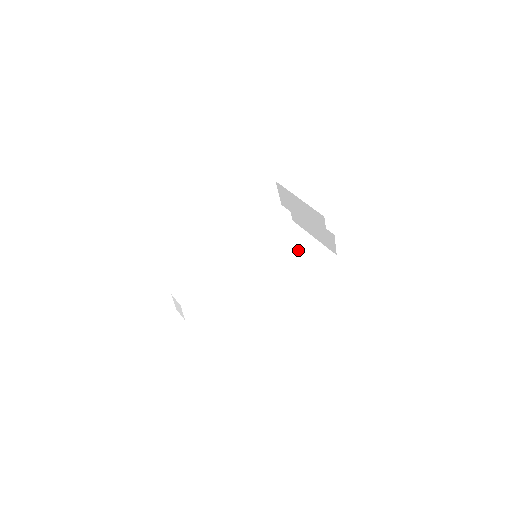
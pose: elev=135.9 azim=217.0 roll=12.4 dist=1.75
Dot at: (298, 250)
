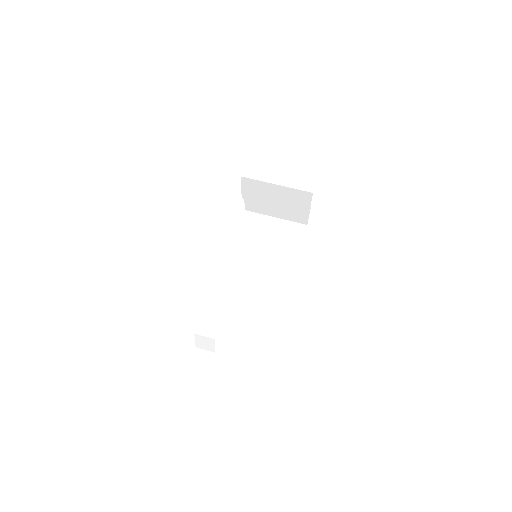
Dot at: (271, 235)
